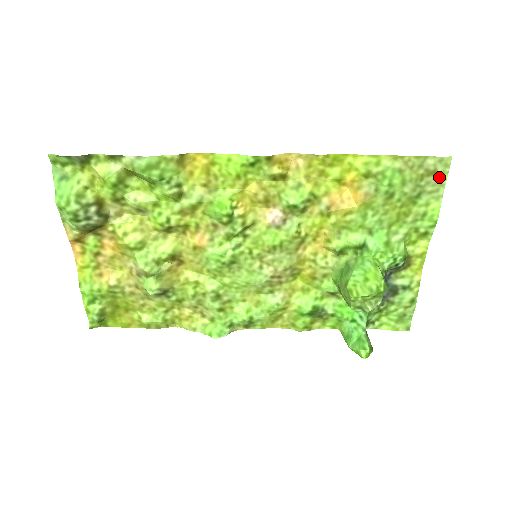
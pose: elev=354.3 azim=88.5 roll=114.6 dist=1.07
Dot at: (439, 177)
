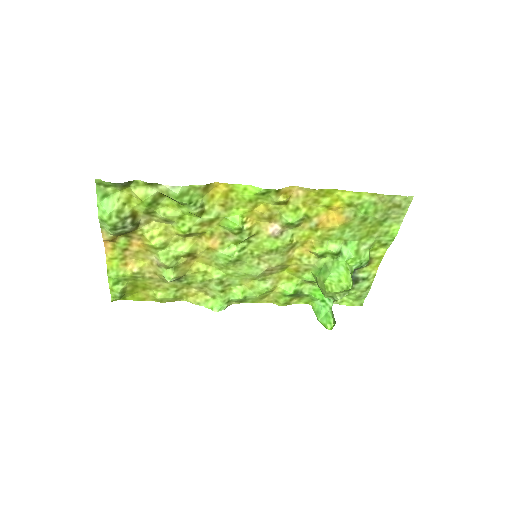
Dot at: (402, 209)
